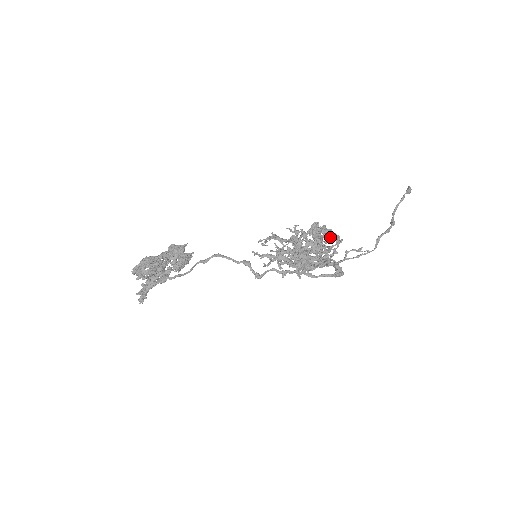
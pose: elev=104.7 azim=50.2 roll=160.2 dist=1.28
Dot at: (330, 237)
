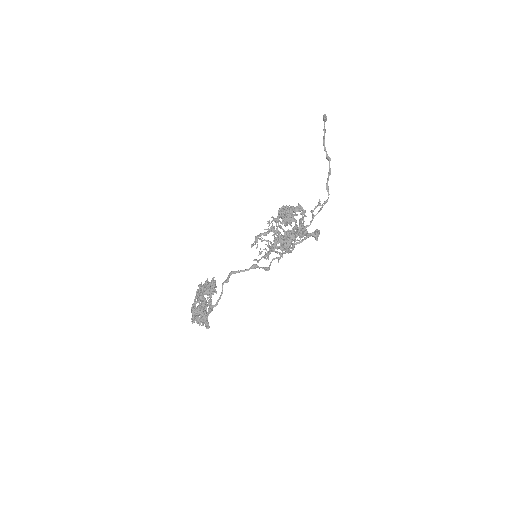
Dot at: occluded
